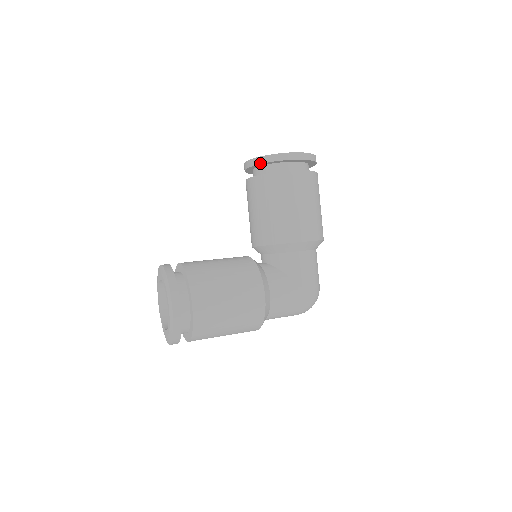
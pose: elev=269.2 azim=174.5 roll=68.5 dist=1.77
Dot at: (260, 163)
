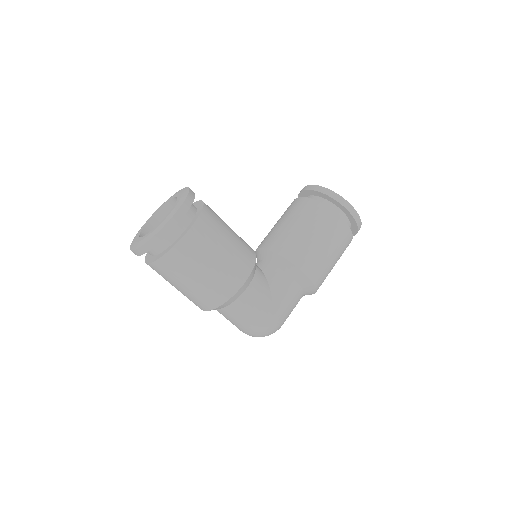
Dot at: (322, 192)
